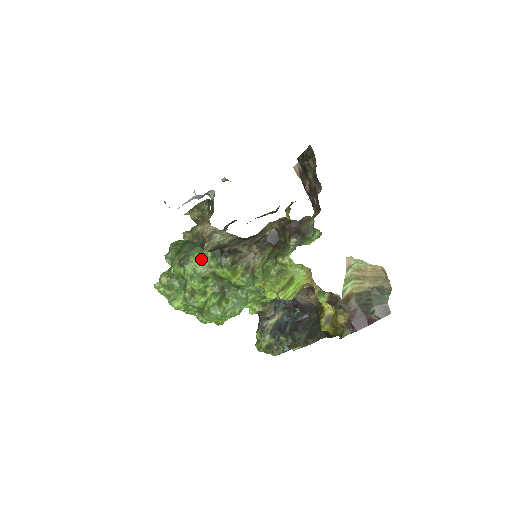
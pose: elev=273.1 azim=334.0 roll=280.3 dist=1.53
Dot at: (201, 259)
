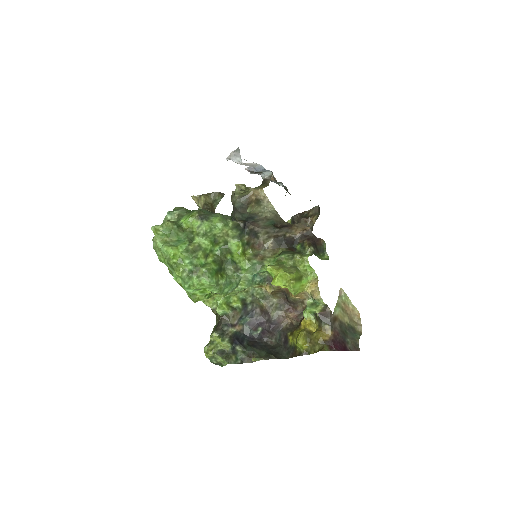
Dot at: (224, 223)
